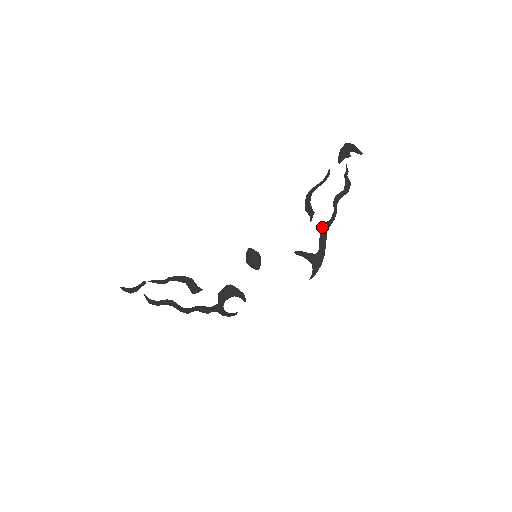
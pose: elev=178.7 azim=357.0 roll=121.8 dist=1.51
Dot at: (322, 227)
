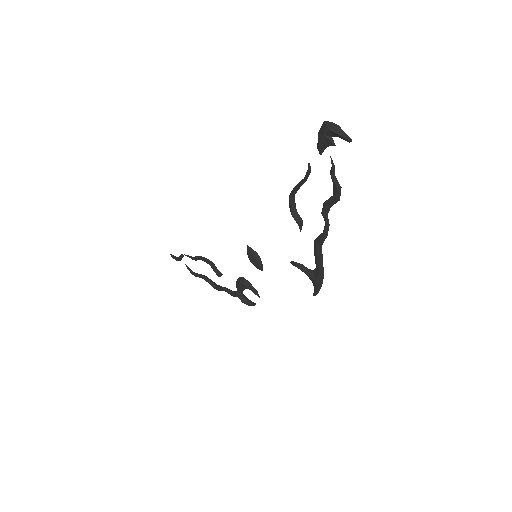
Dot at: (314, 241)
